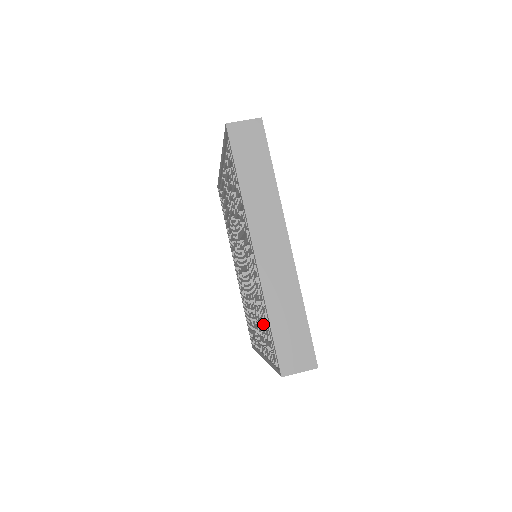
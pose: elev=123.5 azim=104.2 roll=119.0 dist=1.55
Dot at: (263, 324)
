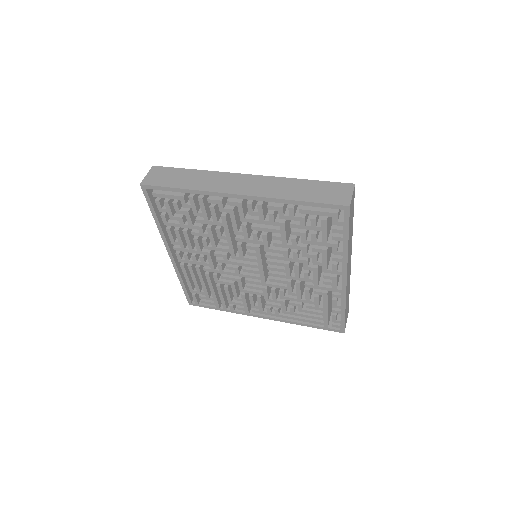
Dot at: (308, 240)
